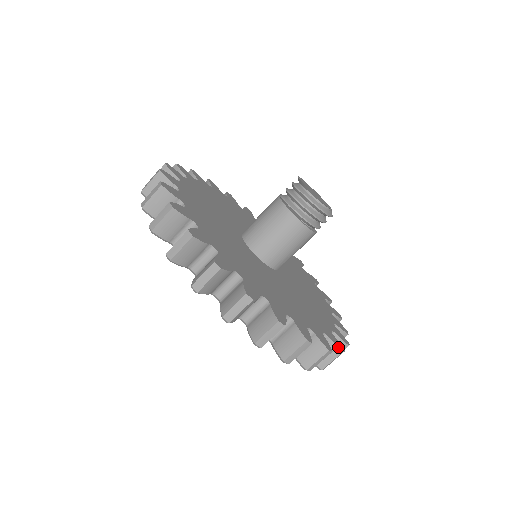
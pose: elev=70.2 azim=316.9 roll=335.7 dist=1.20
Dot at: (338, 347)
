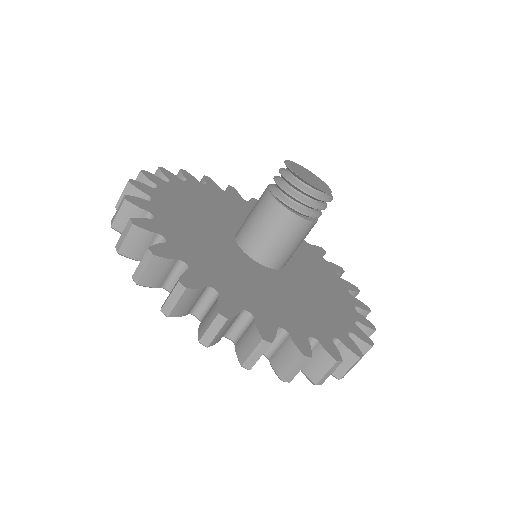
Dot at: (371, 328)
